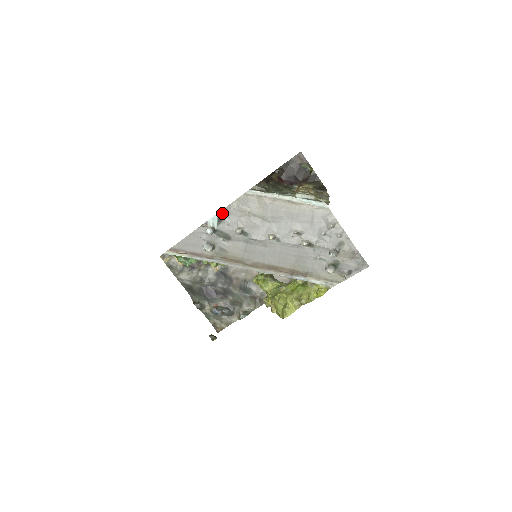
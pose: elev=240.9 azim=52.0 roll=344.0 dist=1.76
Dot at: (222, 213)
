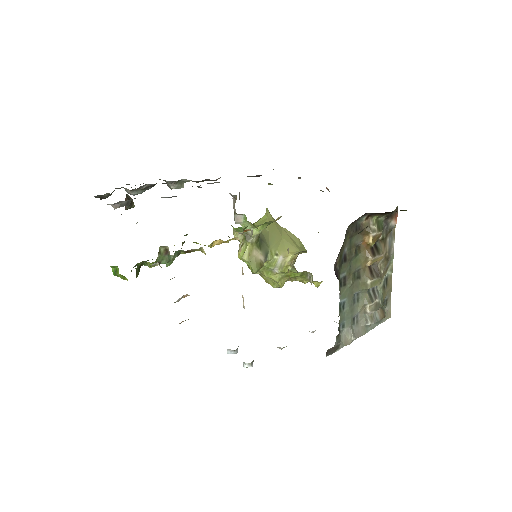
Dot at: occluded
